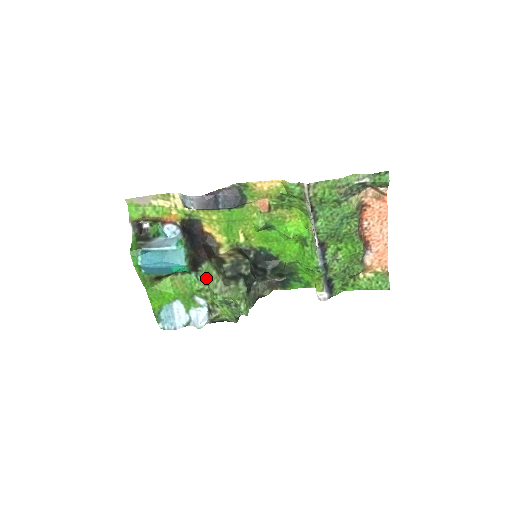
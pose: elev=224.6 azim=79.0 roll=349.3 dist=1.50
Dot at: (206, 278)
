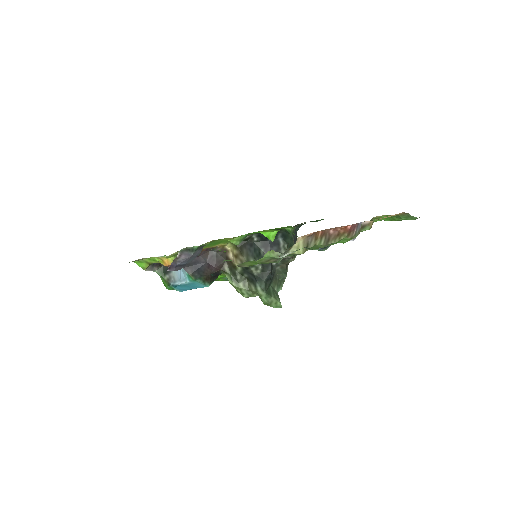
Dot at: occluded
